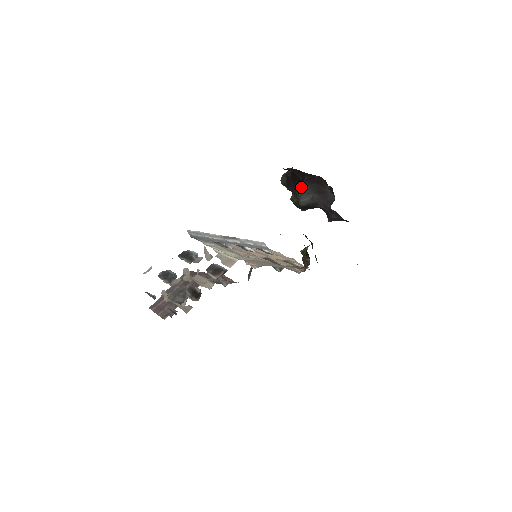
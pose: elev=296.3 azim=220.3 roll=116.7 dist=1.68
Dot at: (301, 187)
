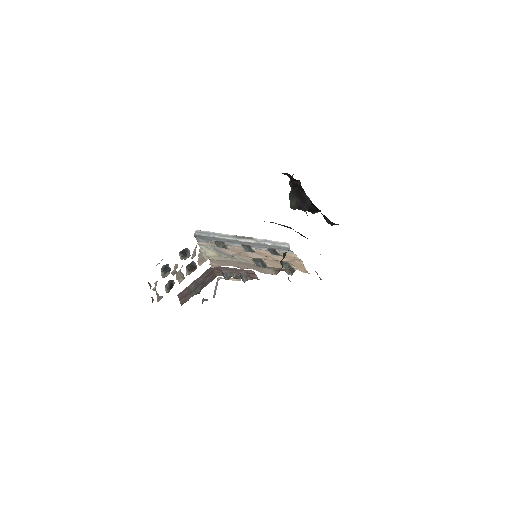
Dot at: occluded
